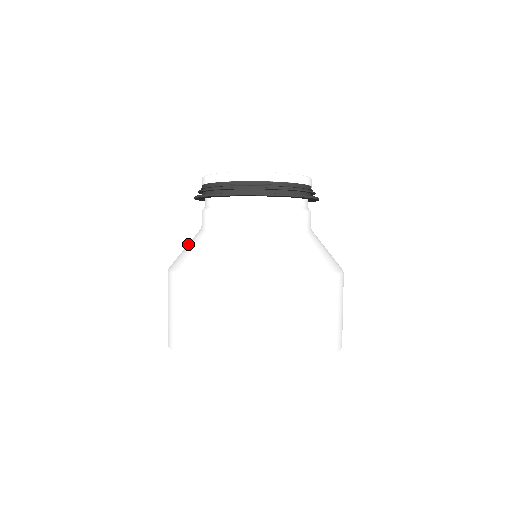
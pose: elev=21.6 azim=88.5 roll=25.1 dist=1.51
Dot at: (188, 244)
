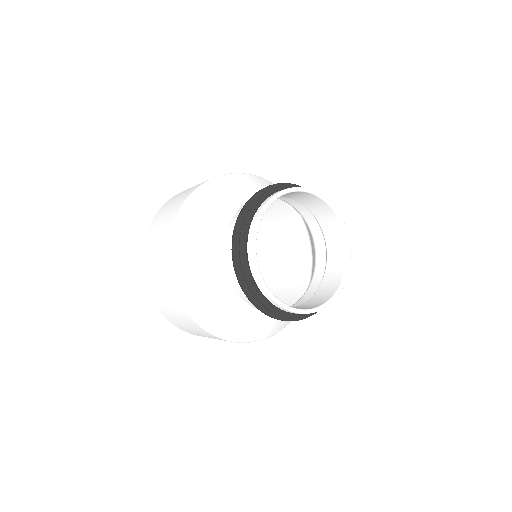
Dot at: (212, 296)
